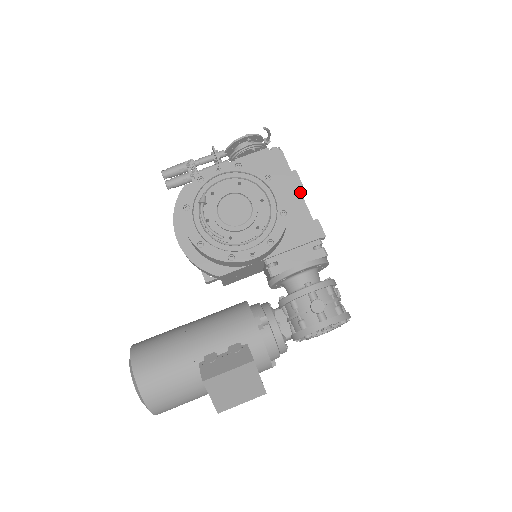
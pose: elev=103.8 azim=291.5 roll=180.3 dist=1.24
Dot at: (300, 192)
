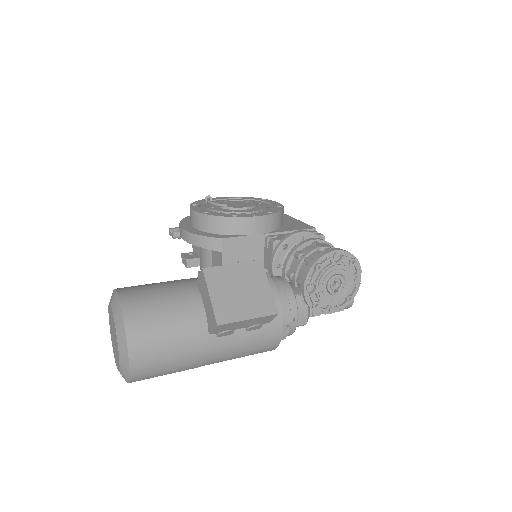
Dot at: (292, 217)
